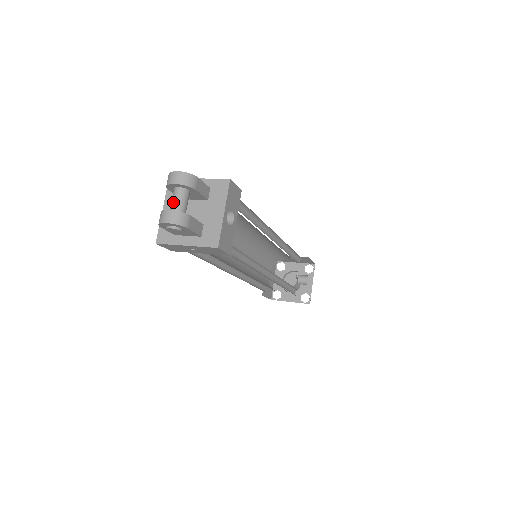
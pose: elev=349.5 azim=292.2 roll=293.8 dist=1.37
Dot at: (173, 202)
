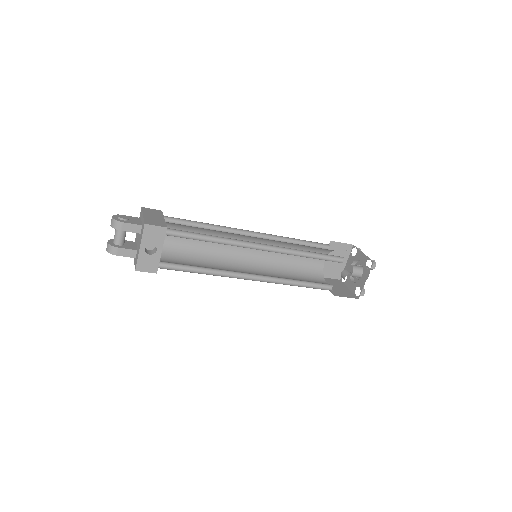
Dot at: (114, 235)
